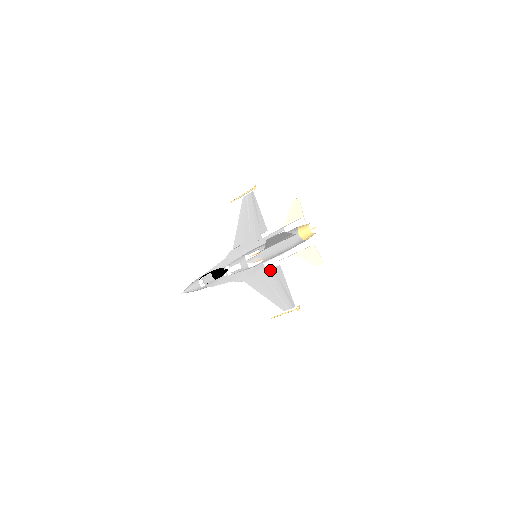
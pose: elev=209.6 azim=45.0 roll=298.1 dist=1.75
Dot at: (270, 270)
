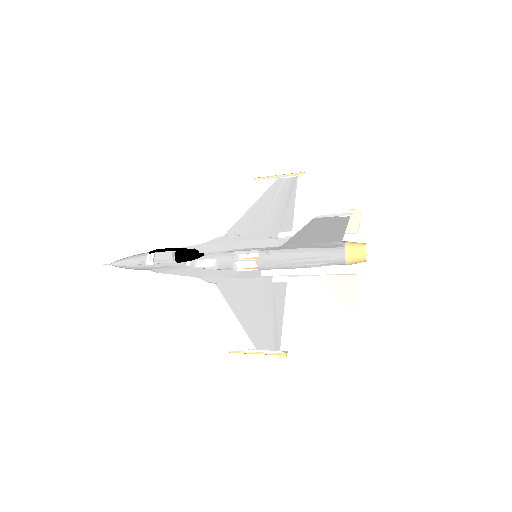
Dot at: (266, 284)
